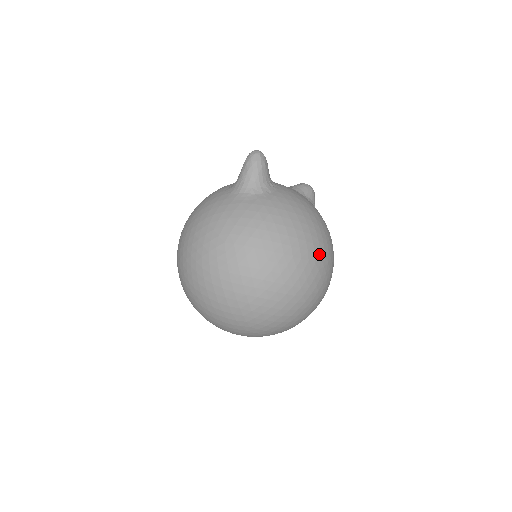
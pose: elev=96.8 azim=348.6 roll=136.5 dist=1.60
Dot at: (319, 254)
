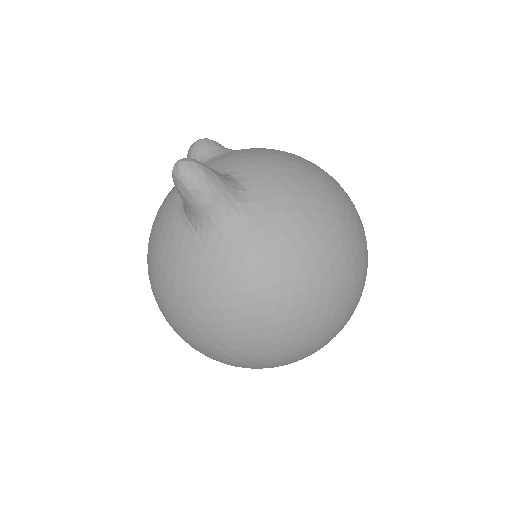
Dot at: (328, 174)
